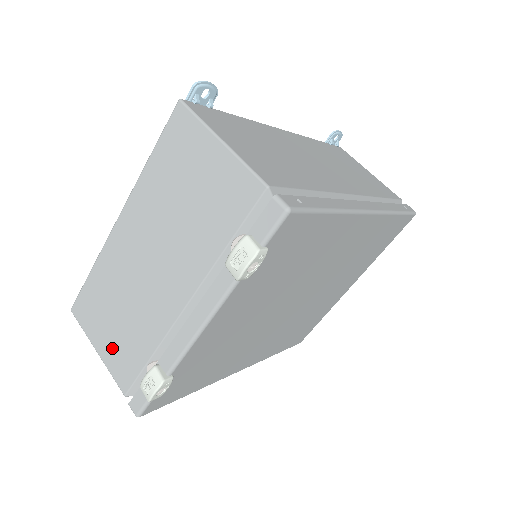
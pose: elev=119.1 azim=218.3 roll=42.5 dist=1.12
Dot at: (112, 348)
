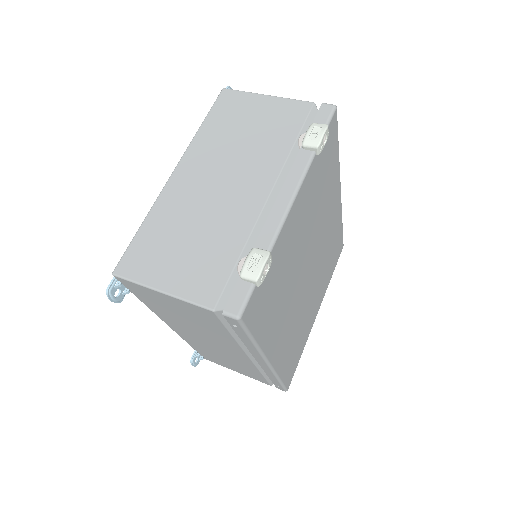
Dot at: (185, 274)
